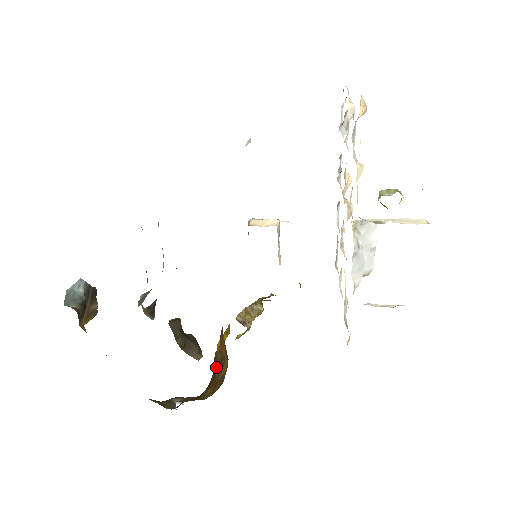
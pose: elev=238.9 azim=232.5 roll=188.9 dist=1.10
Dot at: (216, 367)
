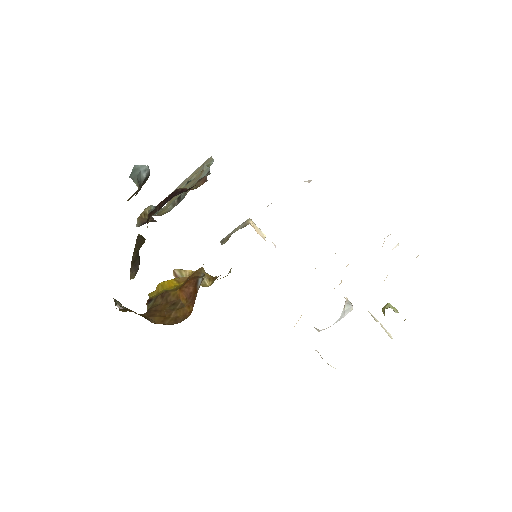
Dot at: (164, 303)
